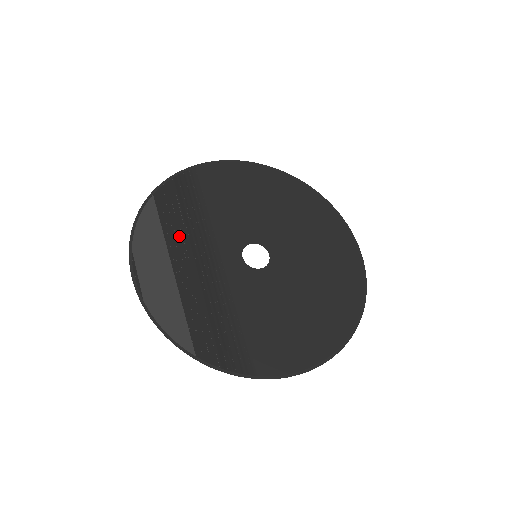
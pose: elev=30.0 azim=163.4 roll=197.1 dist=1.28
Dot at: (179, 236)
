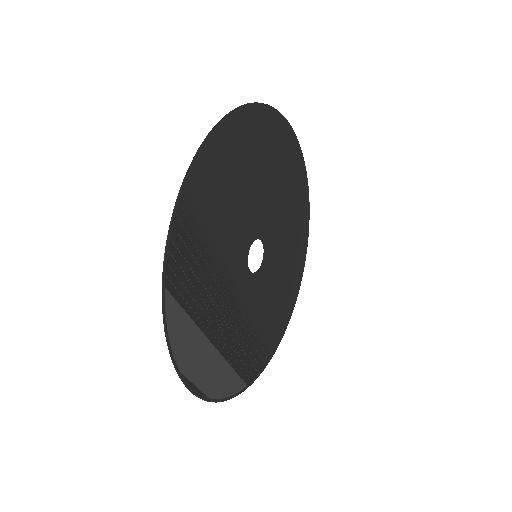
Dot at: (206, 308)
